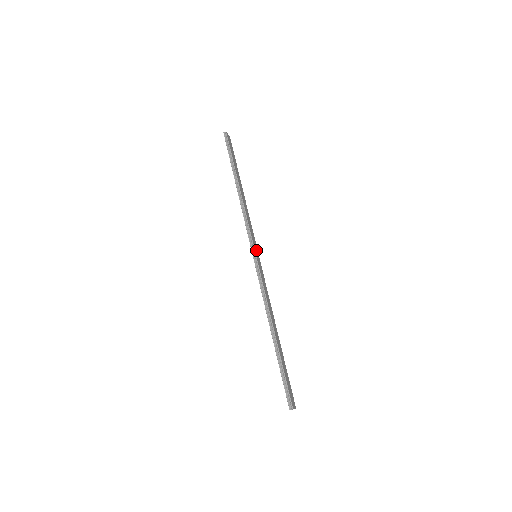
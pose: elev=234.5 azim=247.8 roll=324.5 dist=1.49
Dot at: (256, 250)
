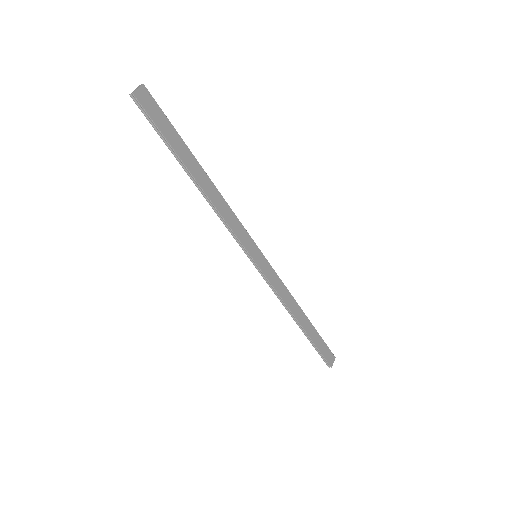
Dot at: (254, 250)
